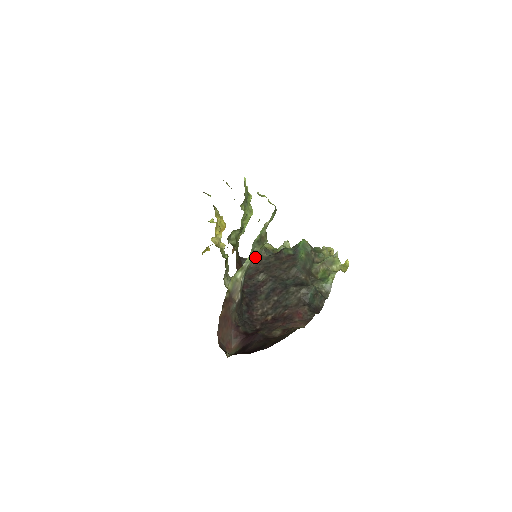
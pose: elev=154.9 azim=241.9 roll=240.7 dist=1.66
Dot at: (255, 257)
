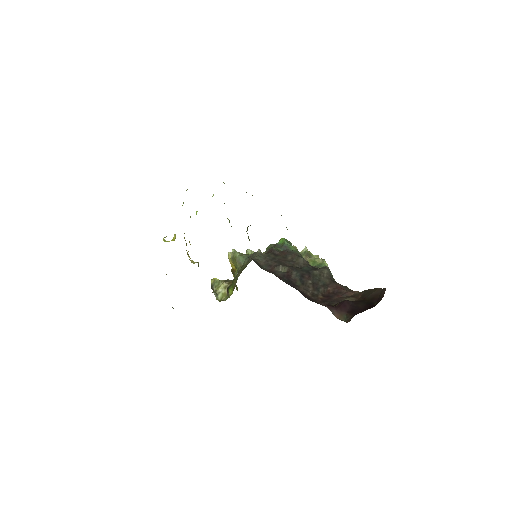
Dot at: (257, 256)
